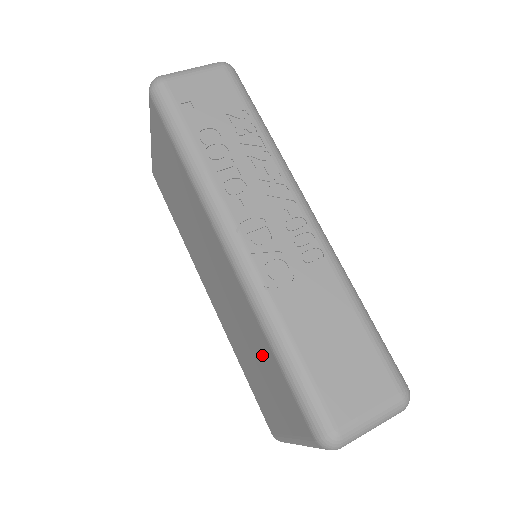
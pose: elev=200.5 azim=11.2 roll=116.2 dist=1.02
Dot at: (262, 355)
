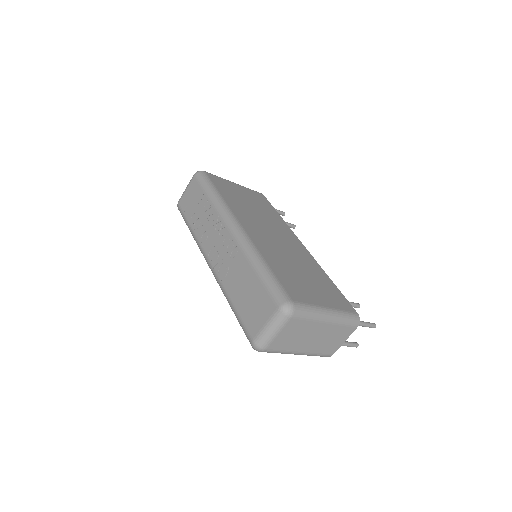
Dot at: occluded
